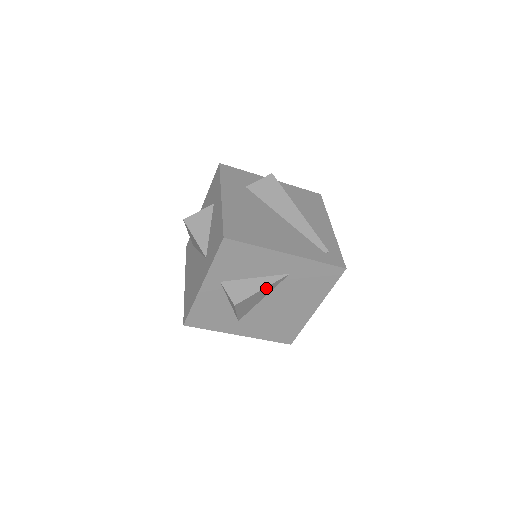
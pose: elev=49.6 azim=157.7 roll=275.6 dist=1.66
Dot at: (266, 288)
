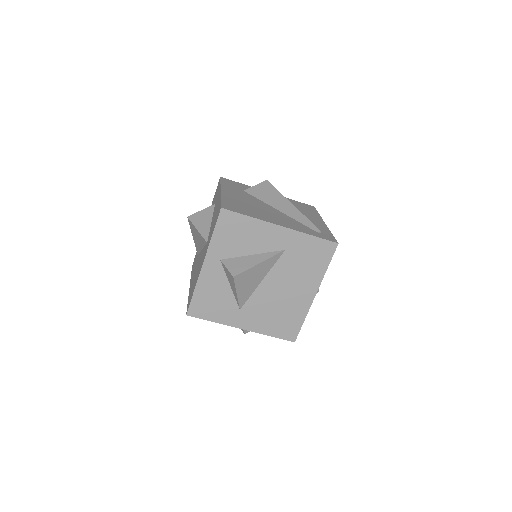
Dot at: (263, 263)
